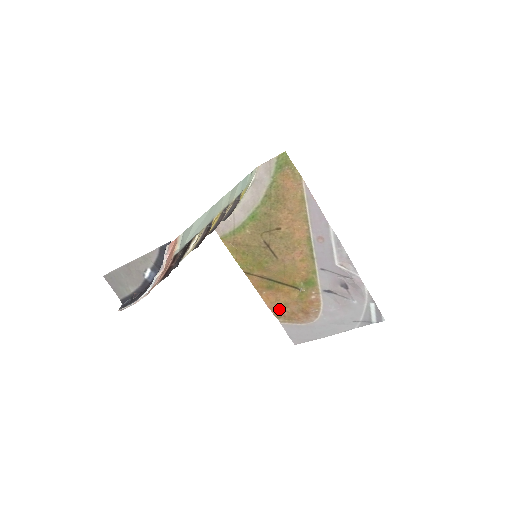
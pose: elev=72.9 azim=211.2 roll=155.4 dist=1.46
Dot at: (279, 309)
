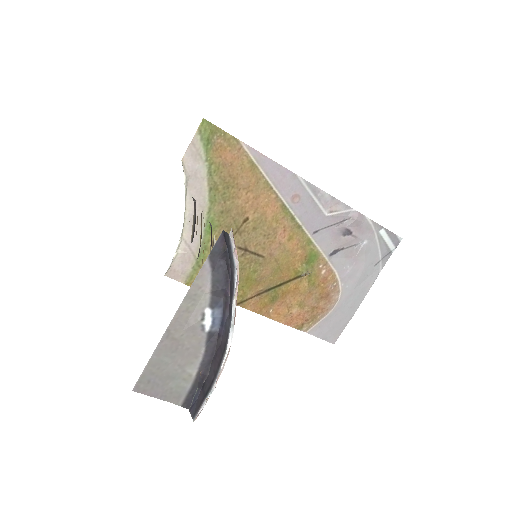
Dot at: (297, 317)
